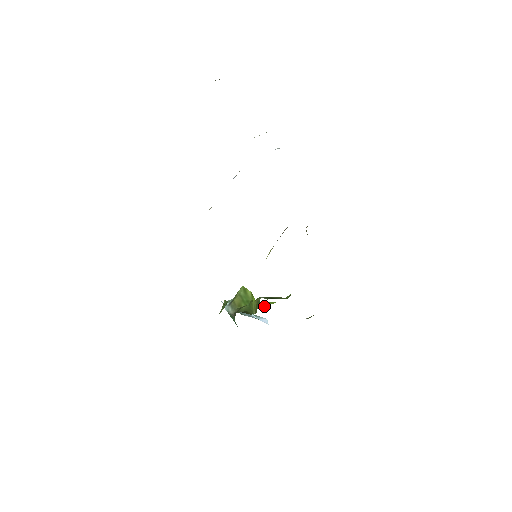
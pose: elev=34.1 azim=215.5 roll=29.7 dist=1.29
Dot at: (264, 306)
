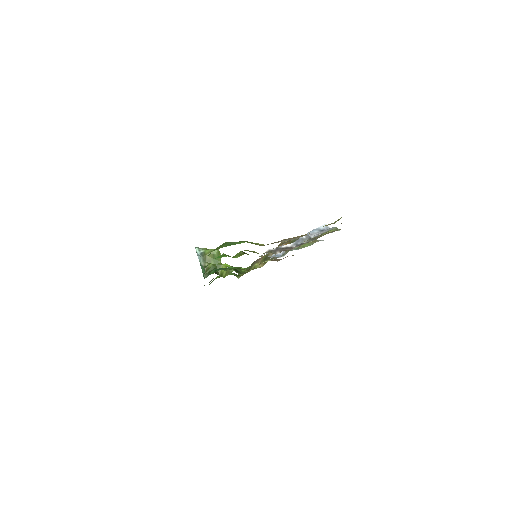
Dot at: occluded
